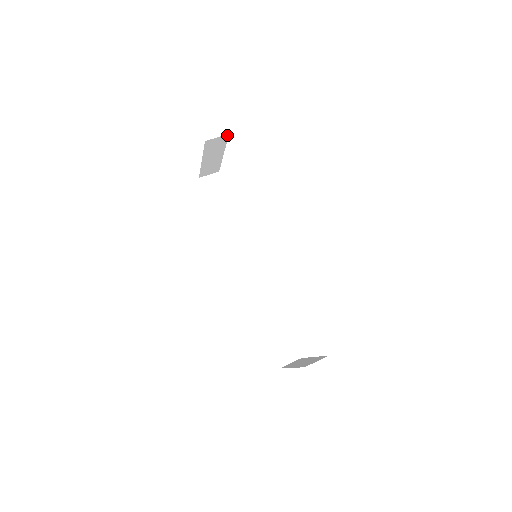
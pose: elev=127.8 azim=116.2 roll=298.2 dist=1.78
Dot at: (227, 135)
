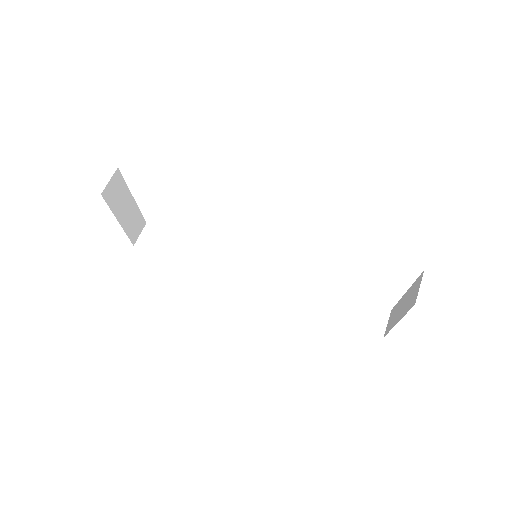
Dot at: (117, 171)
